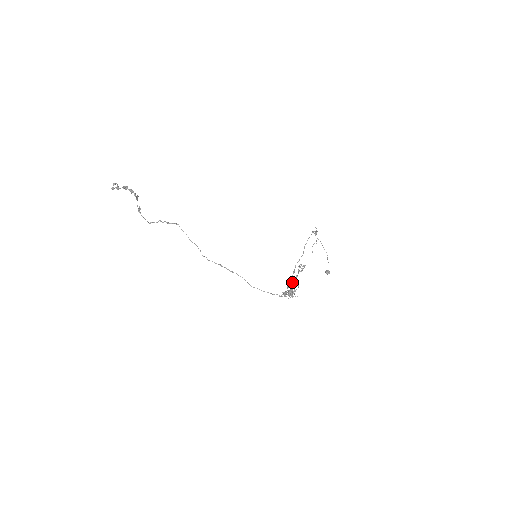
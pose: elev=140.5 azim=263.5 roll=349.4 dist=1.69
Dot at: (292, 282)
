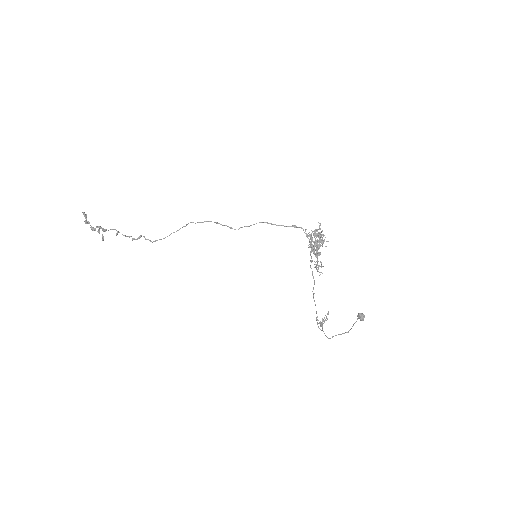
Dot at: (314, 250)
